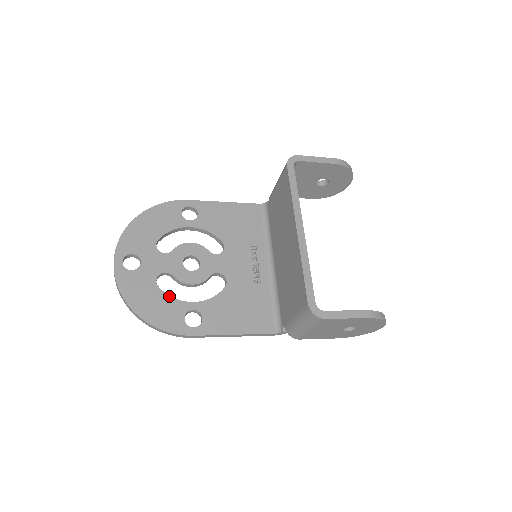
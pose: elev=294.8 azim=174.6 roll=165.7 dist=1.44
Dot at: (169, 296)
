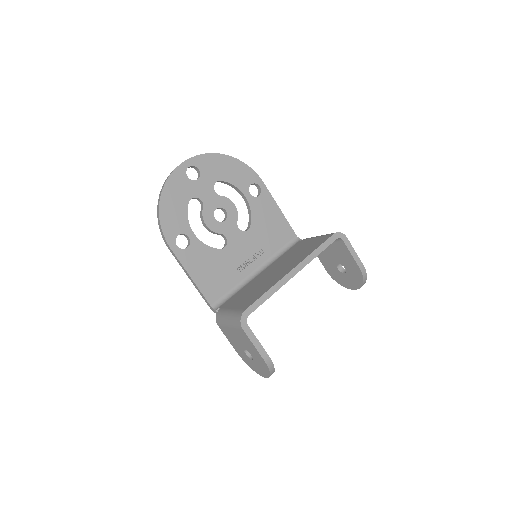
Dot at: (187, 214)
